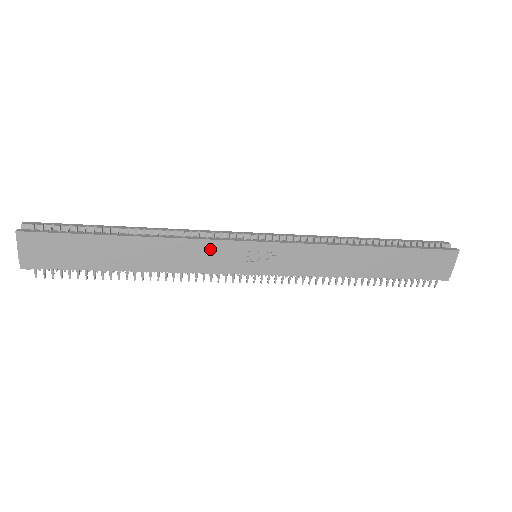
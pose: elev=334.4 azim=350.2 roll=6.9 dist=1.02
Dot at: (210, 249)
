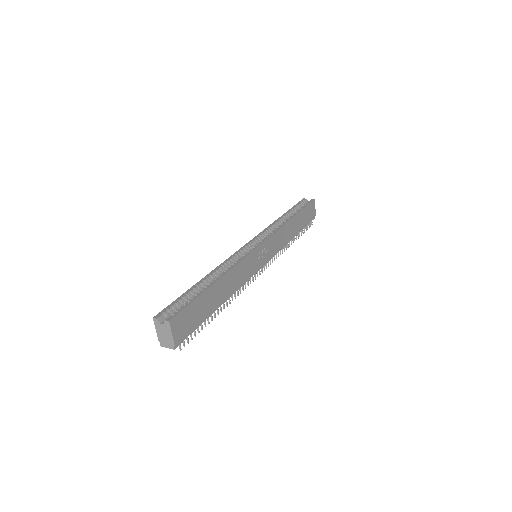
Dot at: (246, 264)
